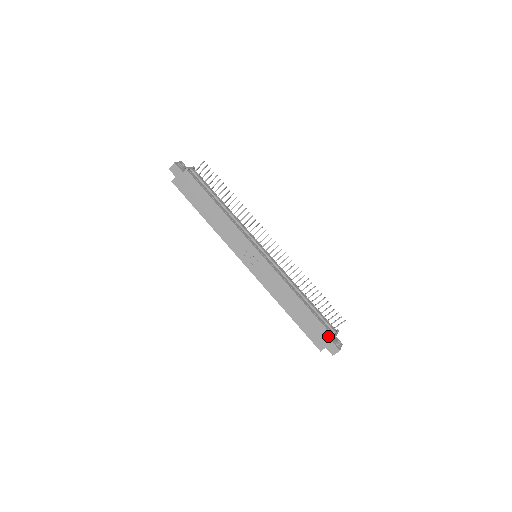
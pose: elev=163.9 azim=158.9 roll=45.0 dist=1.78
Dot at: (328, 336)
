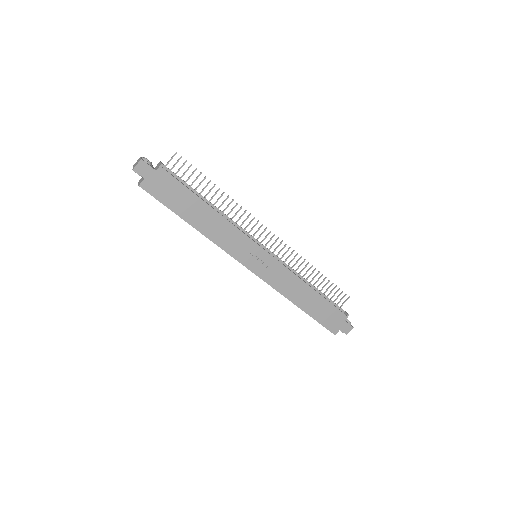
Dot at: (342, 317)
